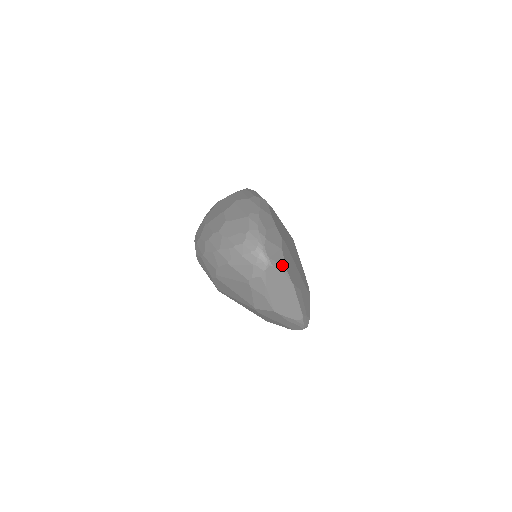
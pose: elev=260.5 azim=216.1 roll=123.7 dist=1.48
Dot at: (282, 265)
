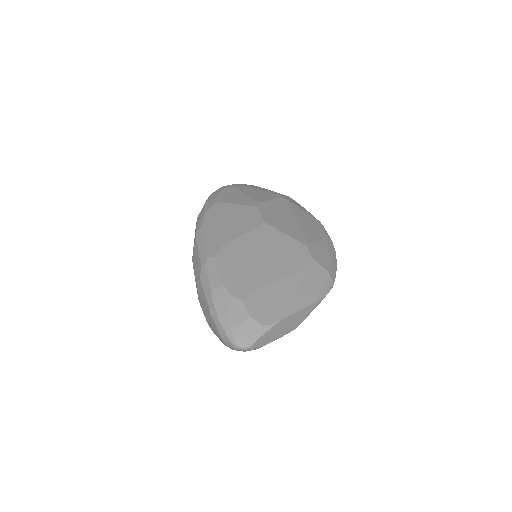
Dot at: (260, 330)
